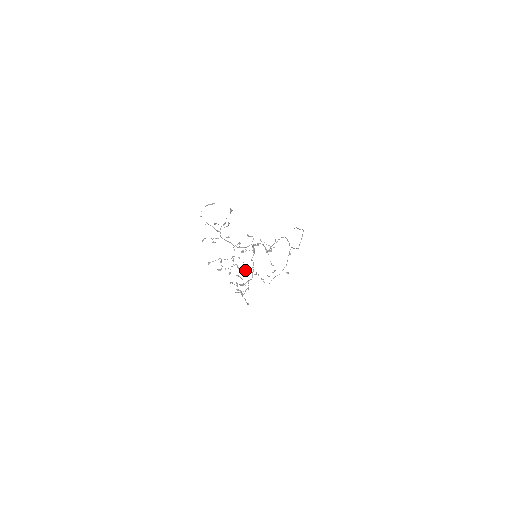
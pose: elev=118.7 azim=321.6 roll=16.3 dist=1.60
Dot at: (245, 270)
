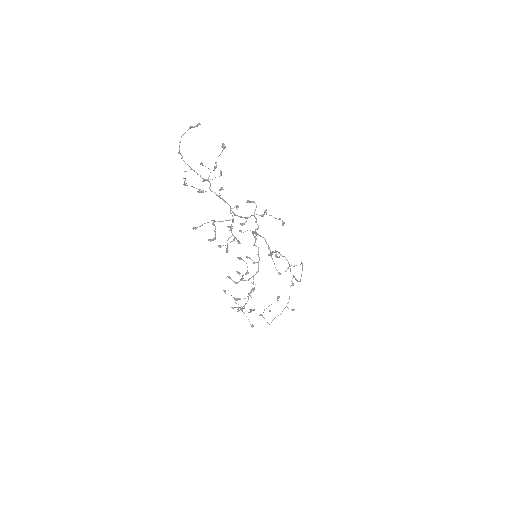
Dot at: (247, 258)
